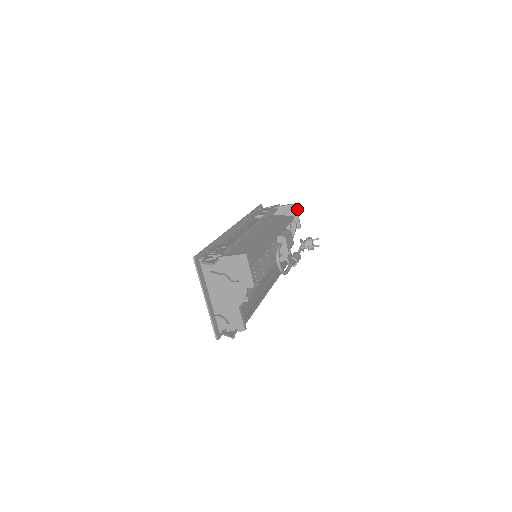
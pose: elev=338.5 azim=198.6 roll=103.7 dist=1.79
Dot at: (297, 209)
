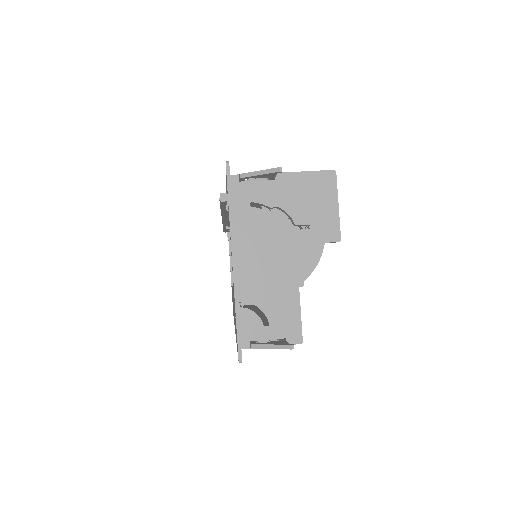
Dot at: occluded
